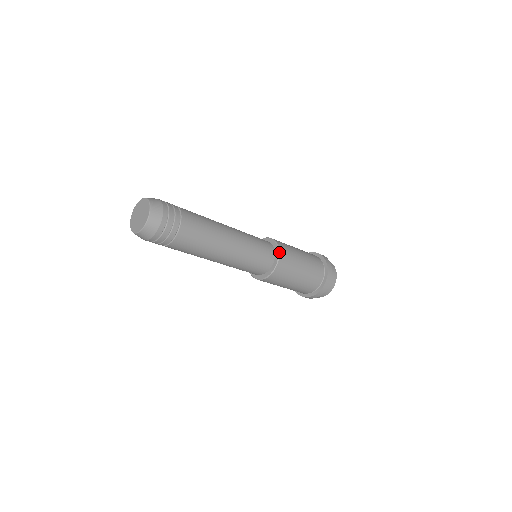
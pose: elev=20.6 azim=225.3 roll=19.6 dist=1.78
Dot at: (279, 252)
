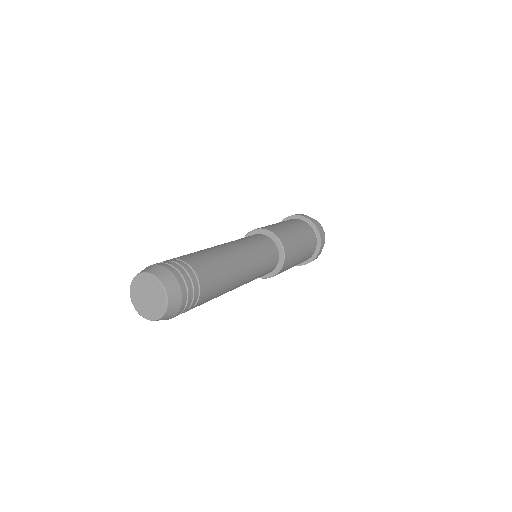
Dot at: (284, 258)
